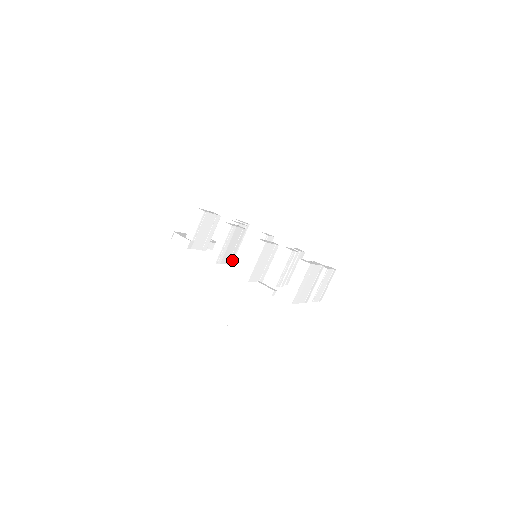
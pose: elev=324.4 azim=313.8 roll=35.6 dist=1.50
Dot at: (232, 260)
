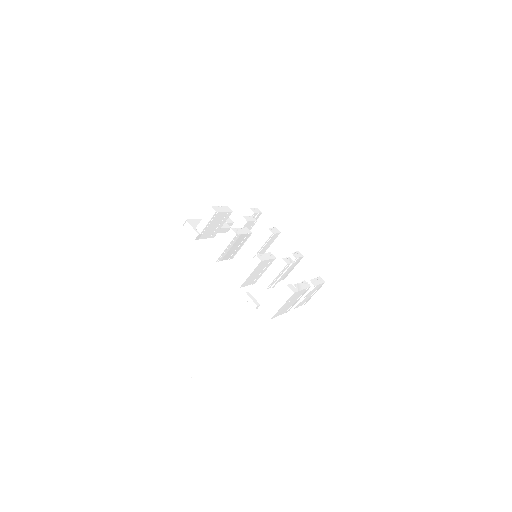
Dot at: (234, 255)
